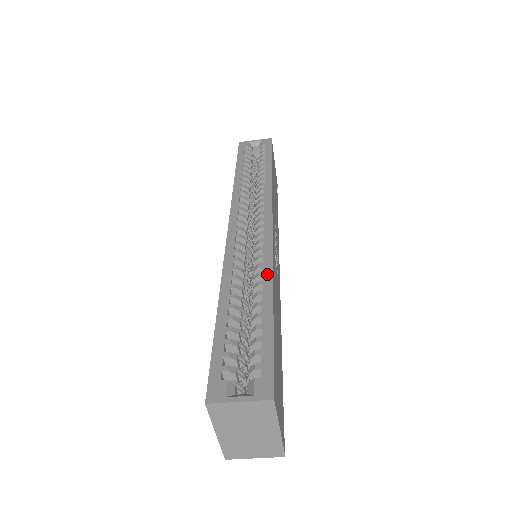
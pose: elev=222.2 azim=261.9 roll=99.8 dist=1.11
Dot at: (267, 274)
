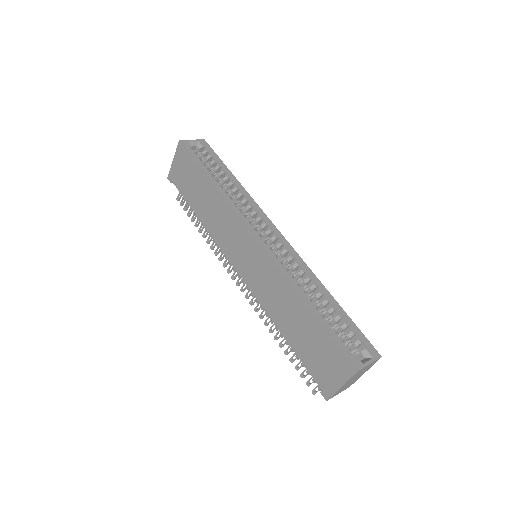
Dot at: (314, 278)
